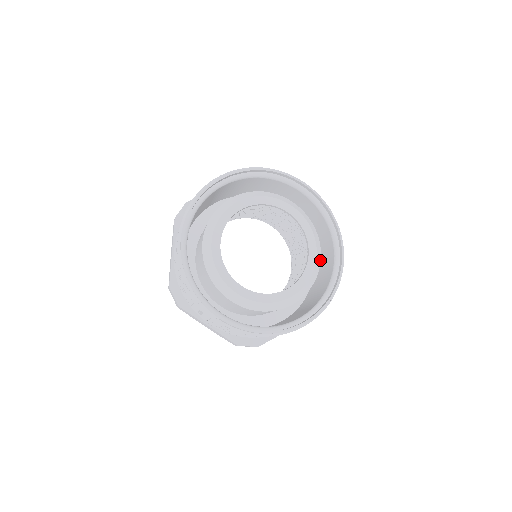
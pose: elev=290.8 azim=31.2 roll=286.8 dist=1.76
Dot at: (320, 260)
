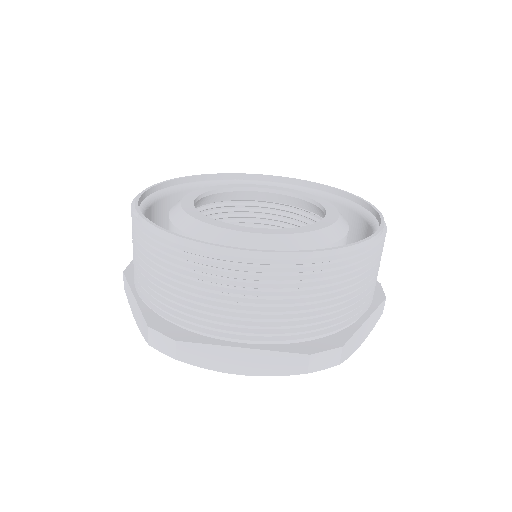
Dot at: (336, 241)
